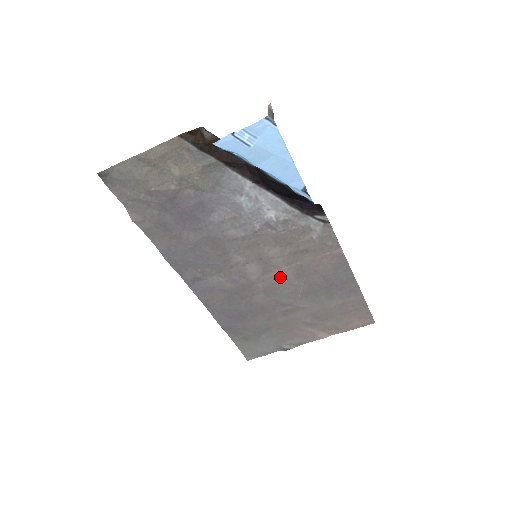
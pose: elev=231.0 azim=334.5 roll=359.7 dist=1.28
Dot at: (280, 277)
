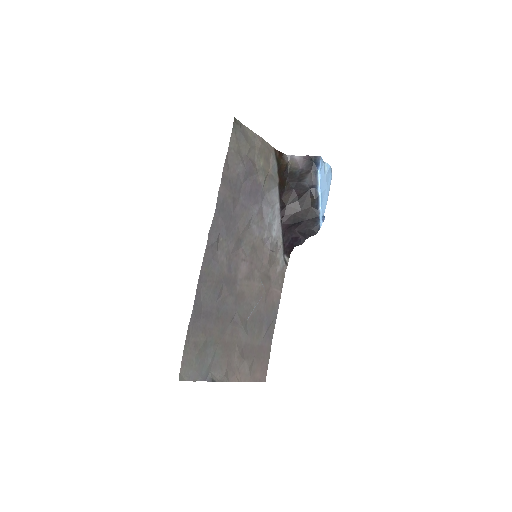
Dot at: (250, 290)
